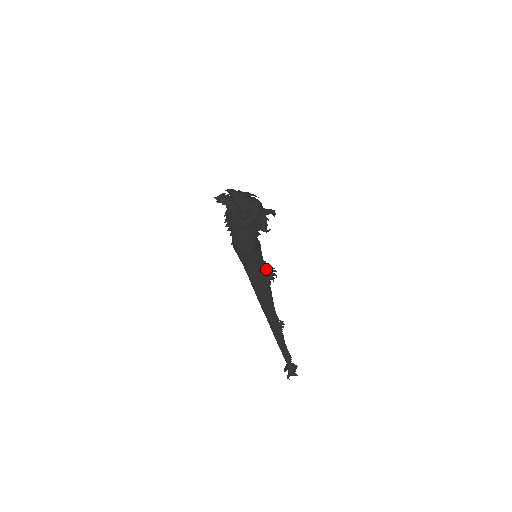
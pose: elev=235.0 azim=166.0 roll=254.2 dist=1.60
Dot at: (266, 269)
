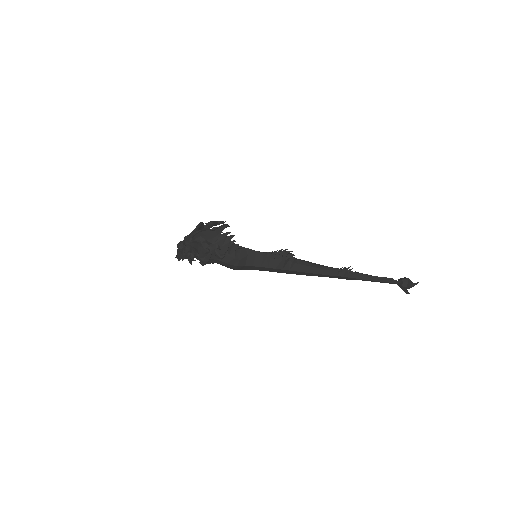
Dot at: (275, 256)
